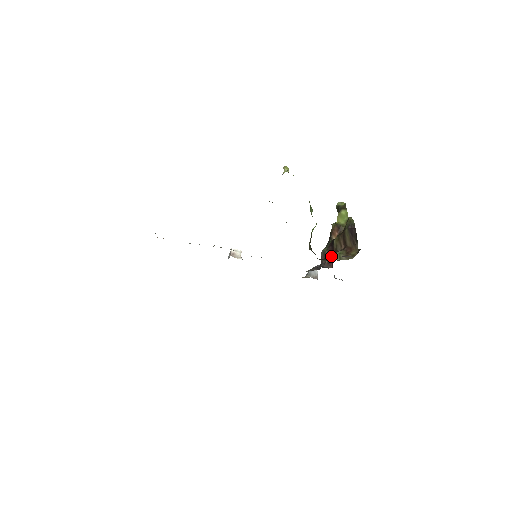
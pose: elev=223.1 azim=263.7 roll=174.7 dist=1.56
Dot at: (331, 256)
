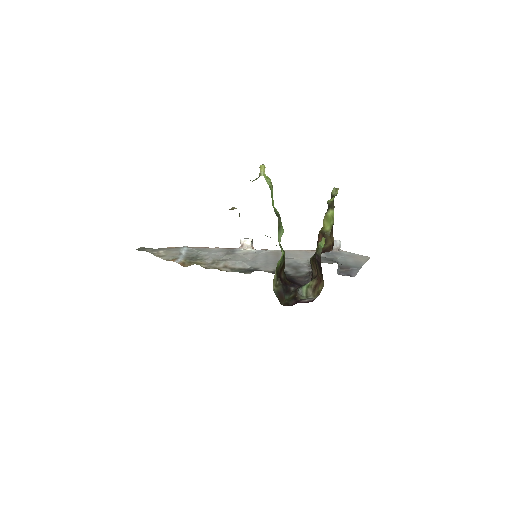
Dot at: (297, 292)
